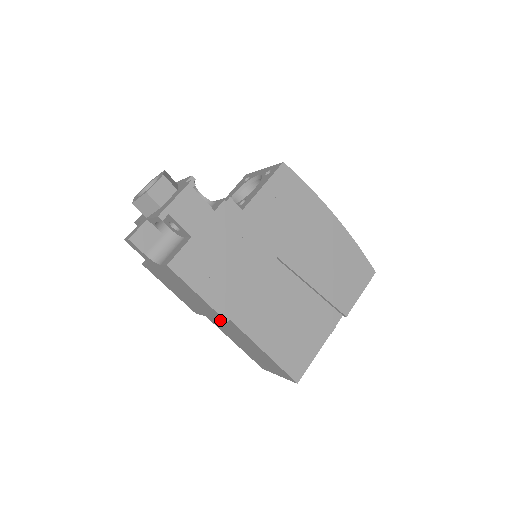
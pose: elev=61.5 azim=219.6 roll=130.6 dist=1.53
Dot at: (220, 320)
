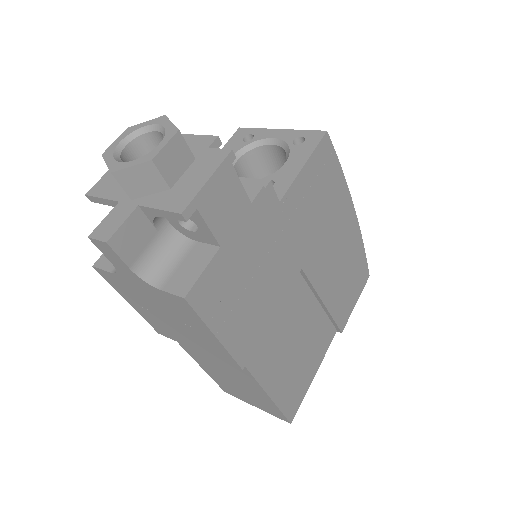
Dot at: occluded
